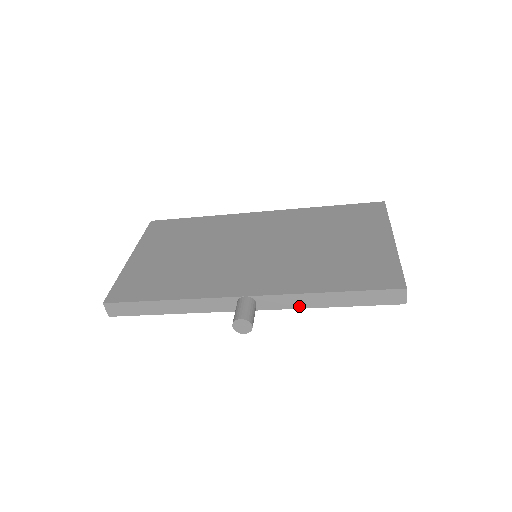
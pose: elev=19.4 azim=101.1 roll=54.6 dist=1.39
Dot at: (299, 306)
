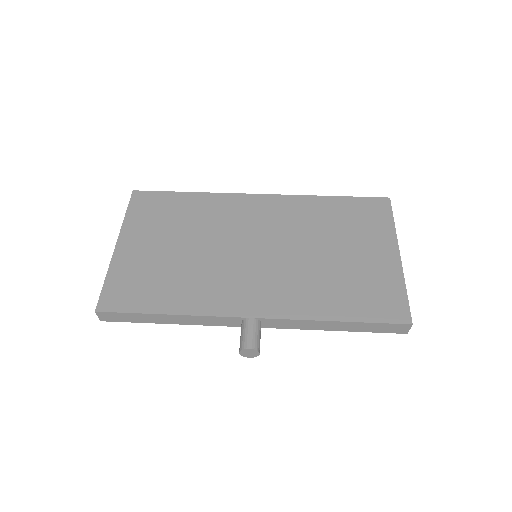
Dot at: (304, 328)
